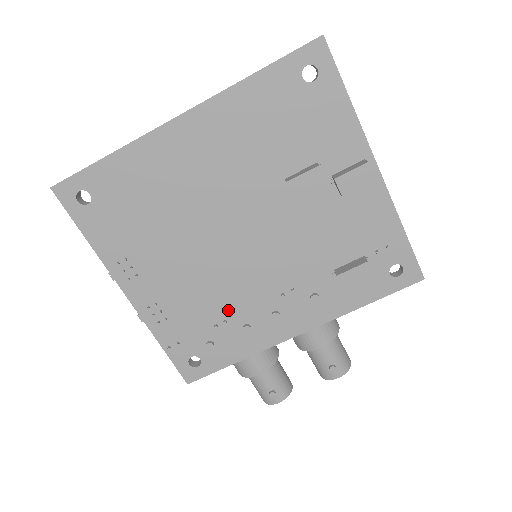
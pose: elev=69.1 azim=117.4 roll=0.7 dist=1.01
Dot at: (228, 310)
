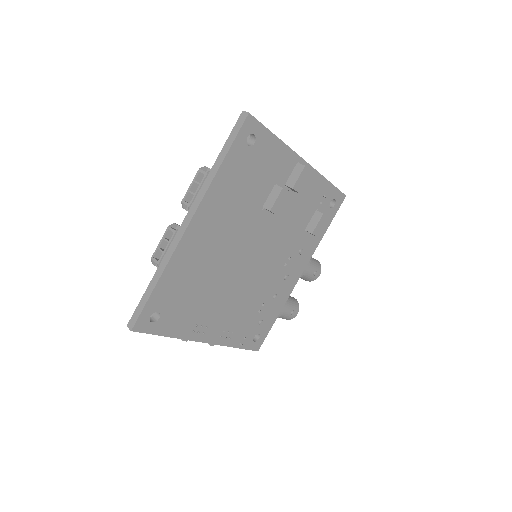
Dot at: (262, 298)
